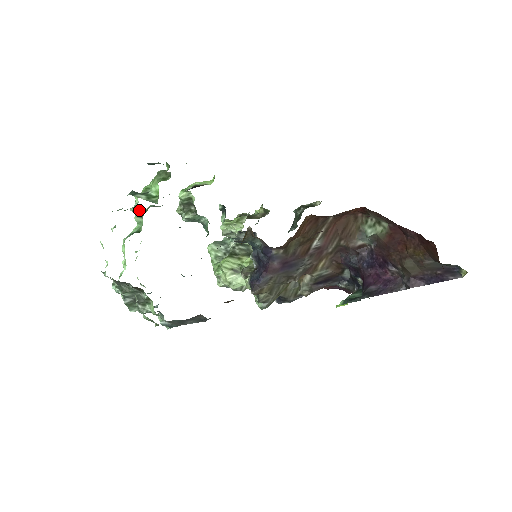
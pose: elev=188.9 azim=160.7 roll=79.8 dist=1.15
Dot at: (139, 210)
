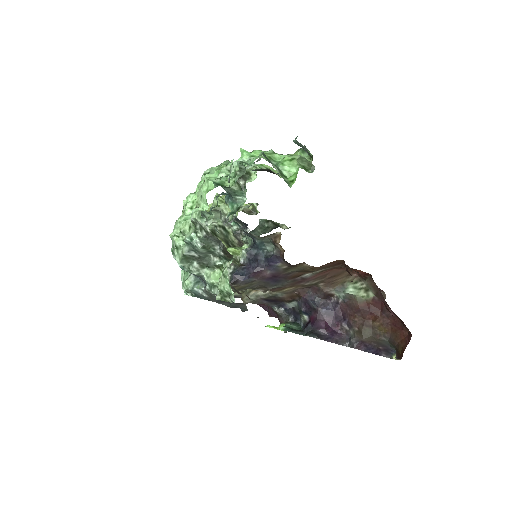
Dot at: (242, 168)
